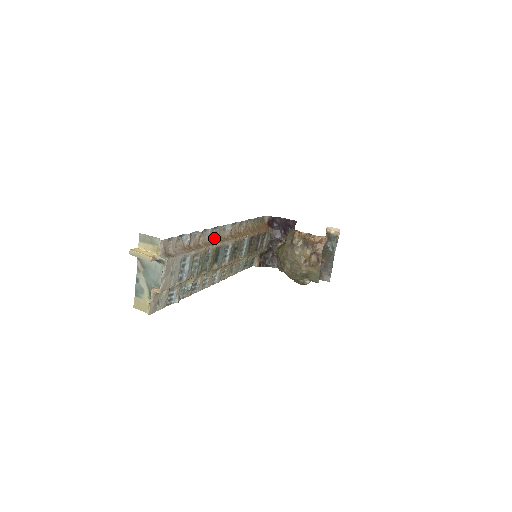
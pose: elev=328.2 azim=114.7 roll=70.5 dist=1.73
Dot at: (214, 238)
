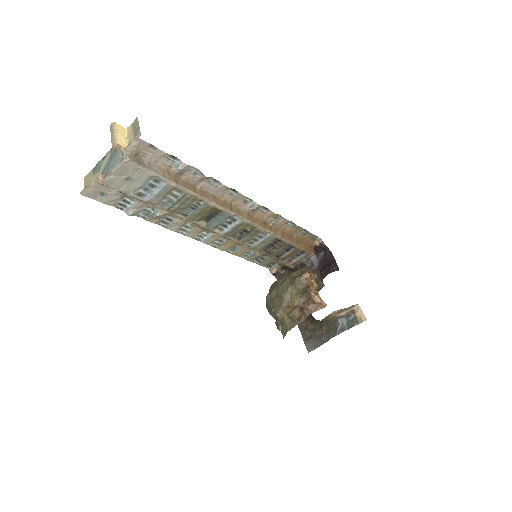
Dot at: (223, 198)
